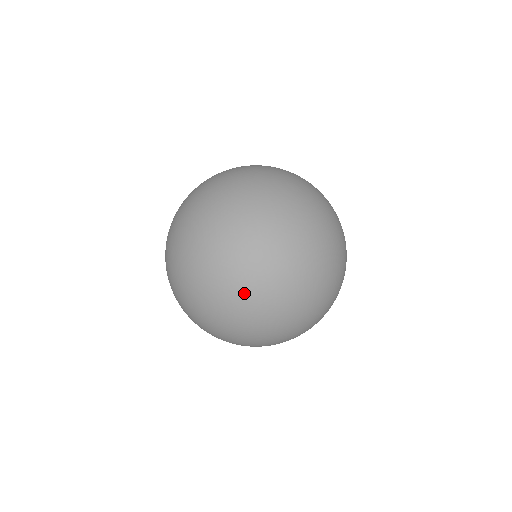
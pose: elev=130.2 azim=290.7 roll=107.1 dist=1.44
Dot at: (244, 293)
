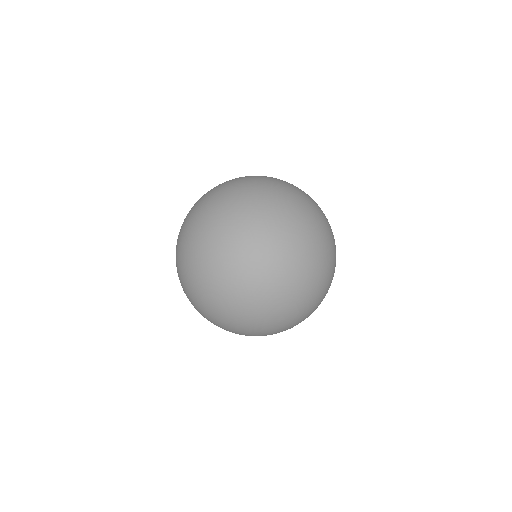
Dot at: (198, 213)
